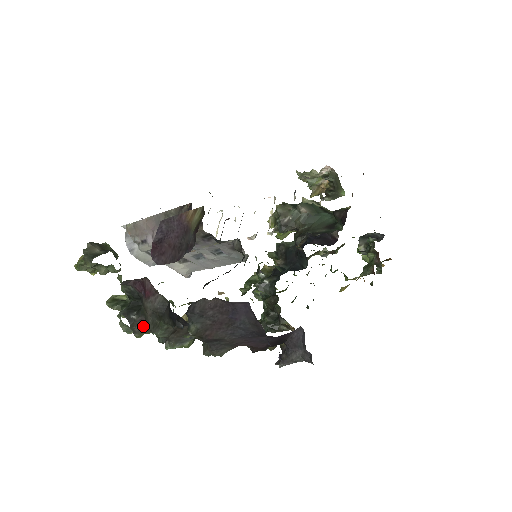
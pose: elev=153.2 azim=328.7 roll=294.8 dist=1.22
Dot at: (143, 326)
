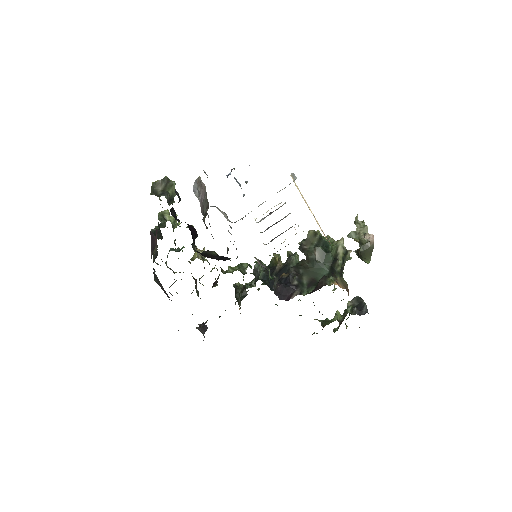
Dot at: (157, 246)
